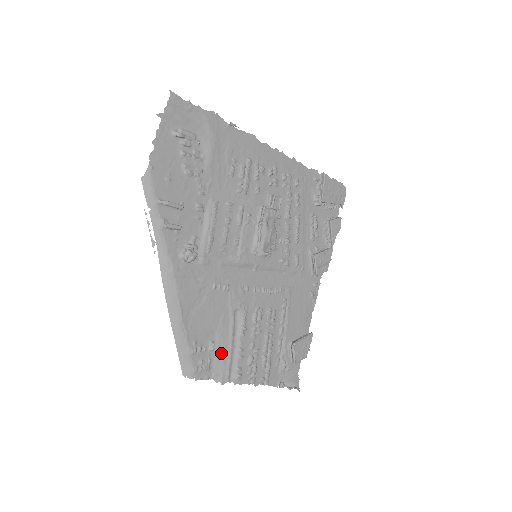
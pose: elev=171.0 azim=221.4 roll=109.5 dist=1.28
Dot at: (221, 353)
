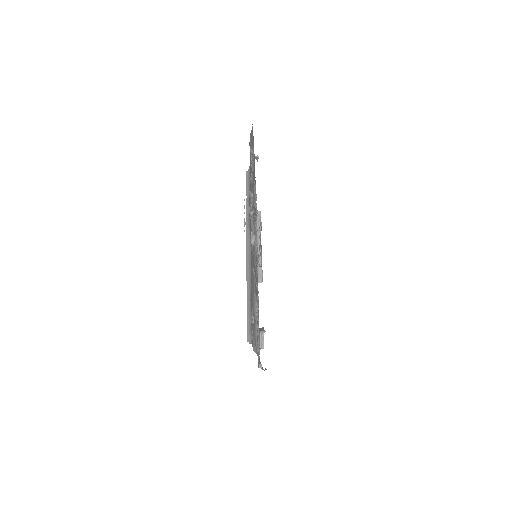
Dot at: (254, 327)
